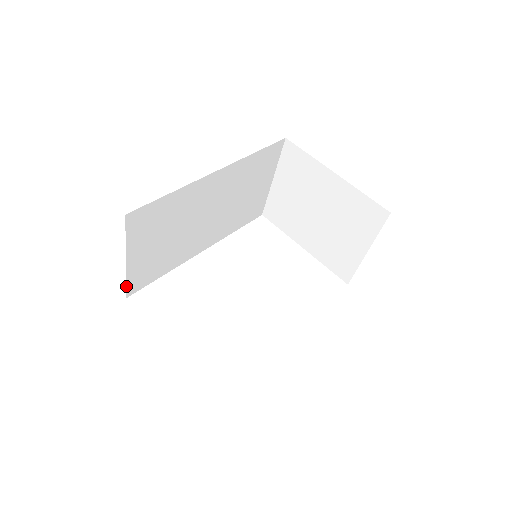
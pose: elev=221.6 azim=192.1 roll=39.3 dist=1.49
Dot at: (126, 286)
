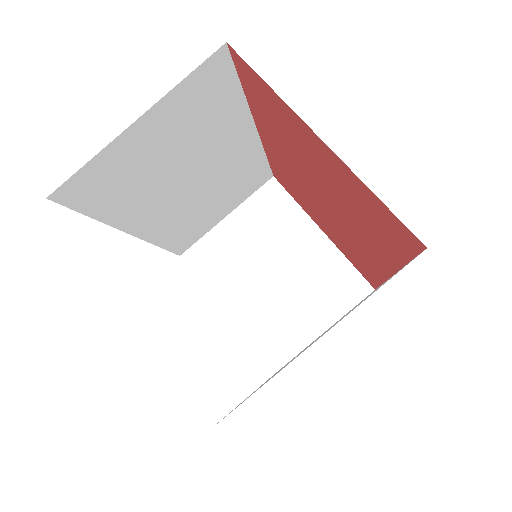
Dot at: (76, 172)
